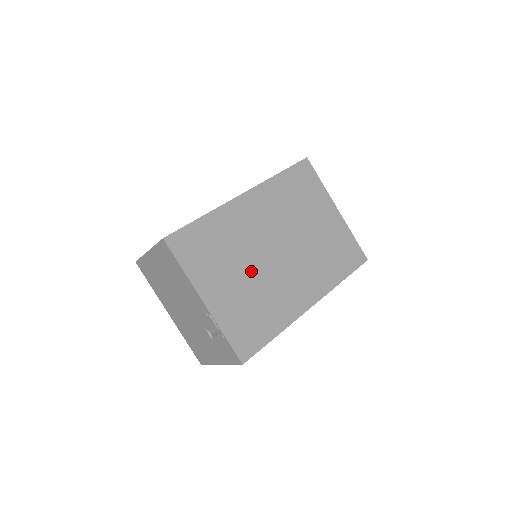
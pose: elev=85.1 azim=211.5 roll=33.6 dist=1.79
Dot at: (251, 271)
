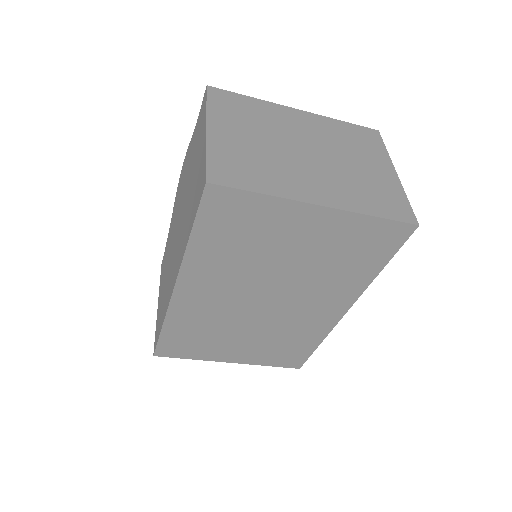
Dot at: (251, 329)
